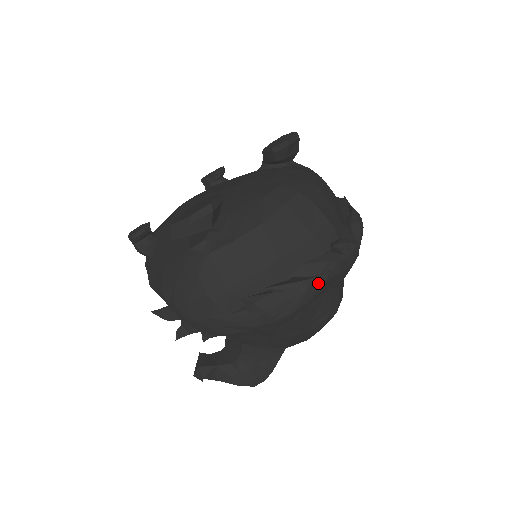
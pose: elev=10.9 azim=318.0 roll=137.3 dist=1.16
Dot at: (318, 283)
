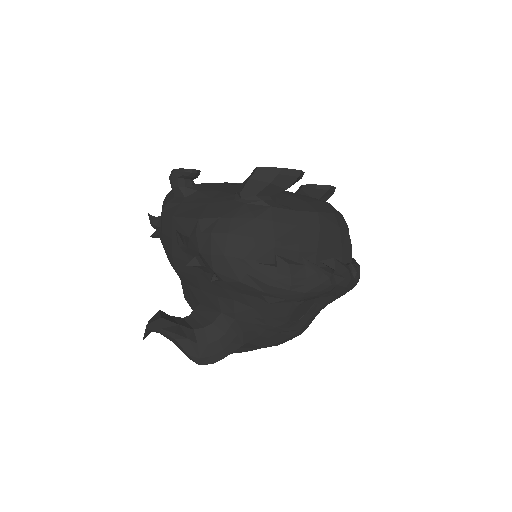
Dot at: (334, 281)
